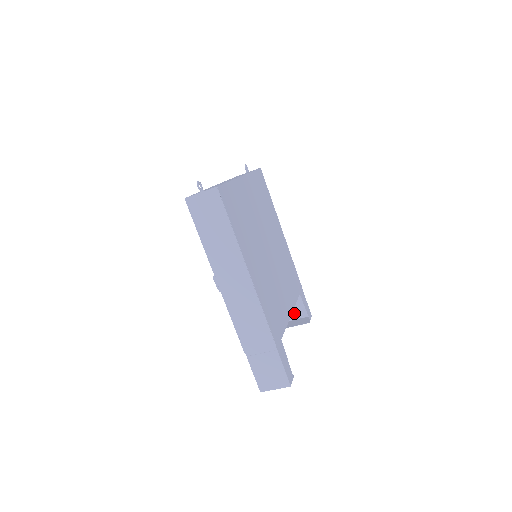
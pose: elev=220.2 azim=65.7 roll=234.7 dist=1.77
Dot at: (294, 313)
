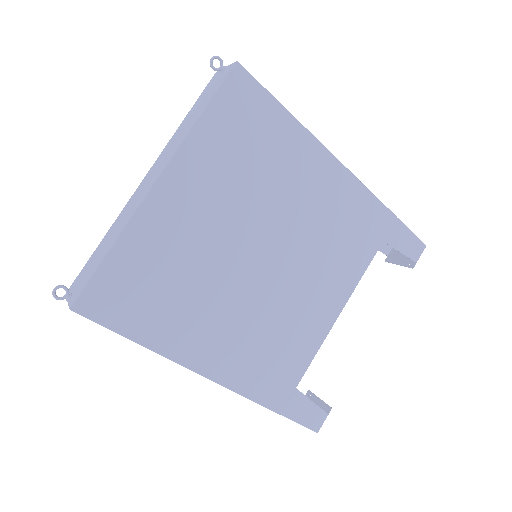
Dot at: occluded
